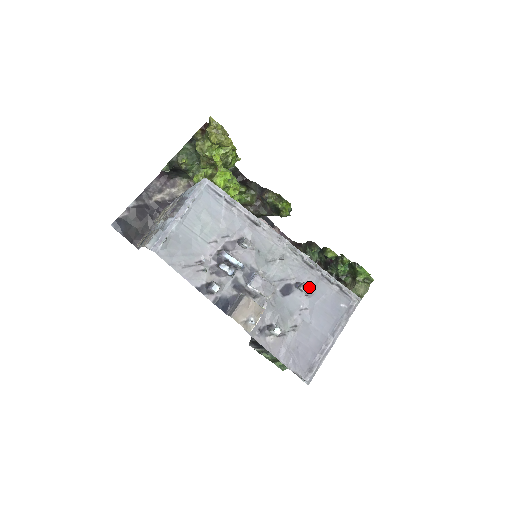
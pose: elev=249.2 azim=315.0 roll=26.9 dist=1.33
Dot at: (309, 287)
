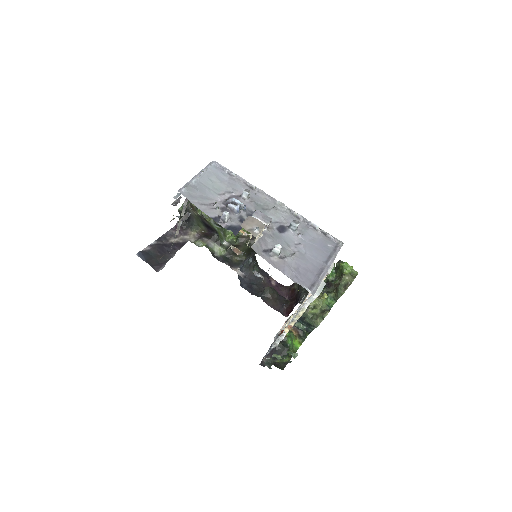
Dot at: (298, 222)
